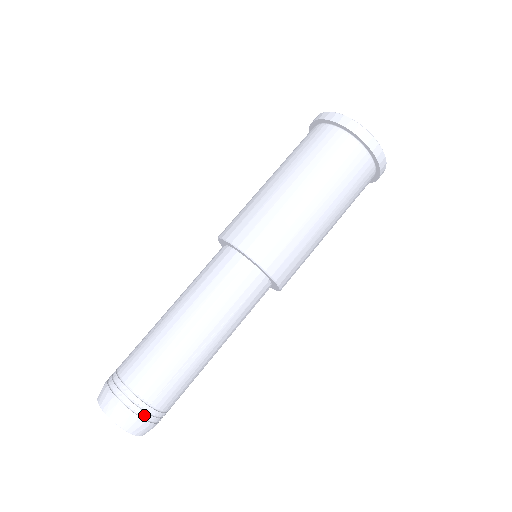
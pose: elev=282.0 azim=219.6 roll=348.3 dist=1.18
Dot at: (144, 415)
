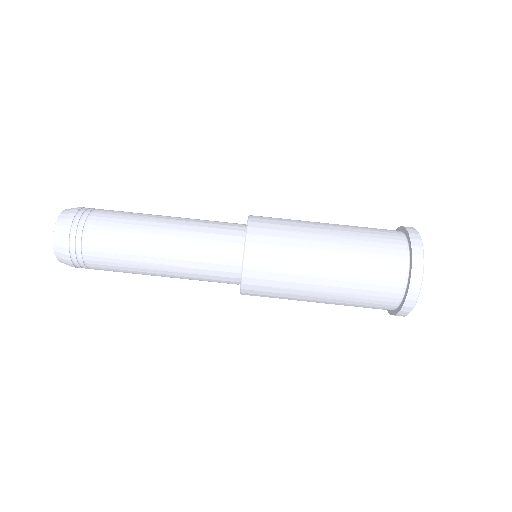
Dot at: (73, 251)
